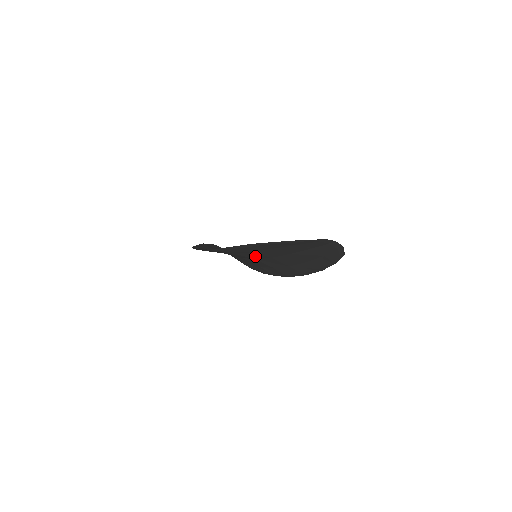
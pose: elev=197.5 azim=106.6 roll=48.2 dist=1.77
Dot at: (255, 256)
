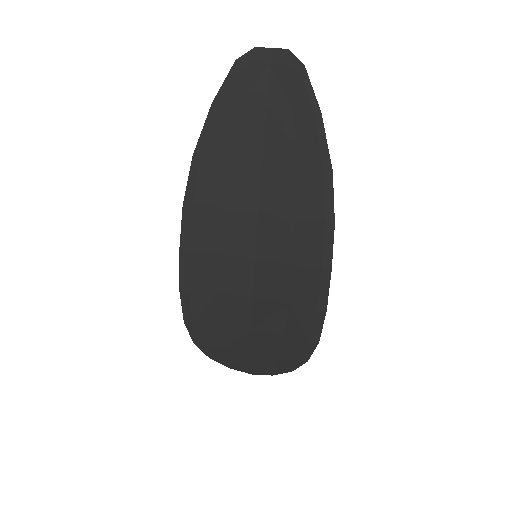
Dot at: (241, 235)
